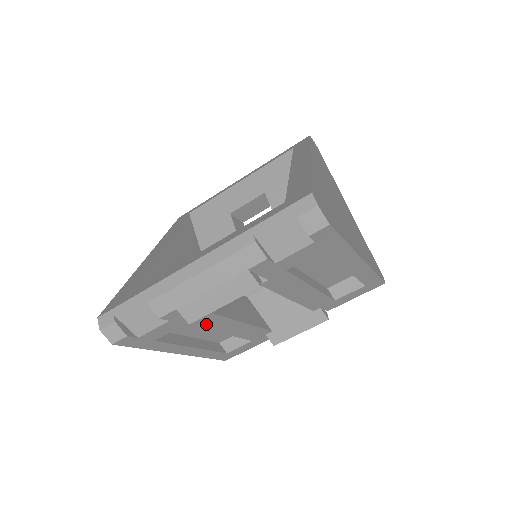
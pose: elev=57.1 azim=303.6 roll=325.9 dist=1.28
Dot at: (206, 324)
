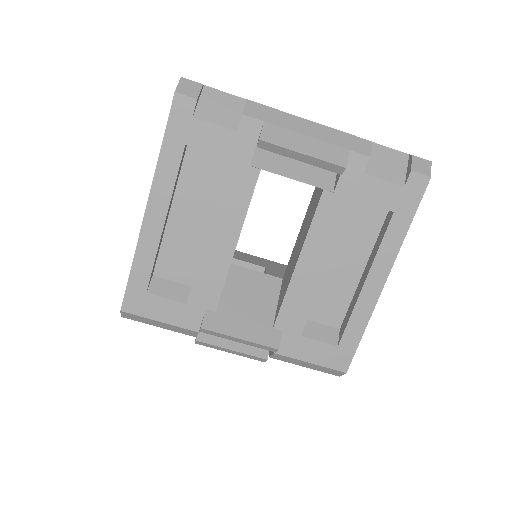
Dot at: (230, 189)
